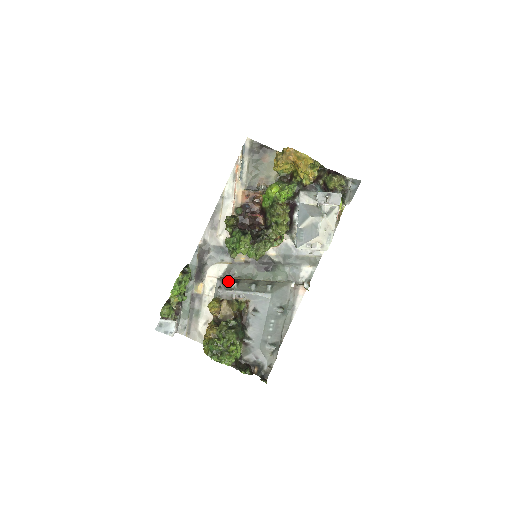
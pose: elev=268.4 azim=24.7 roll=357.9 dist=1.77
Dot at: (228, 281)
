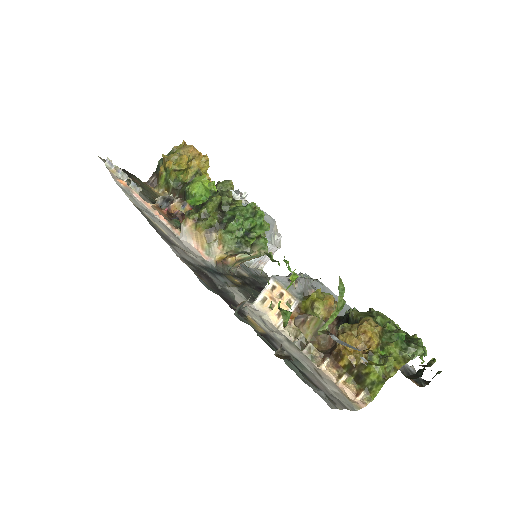
Dot at: occluded
